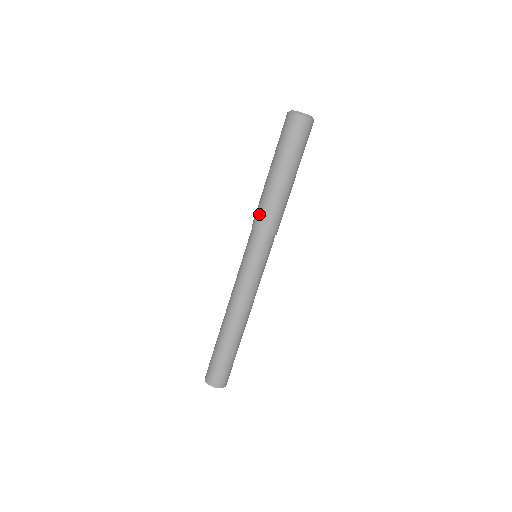
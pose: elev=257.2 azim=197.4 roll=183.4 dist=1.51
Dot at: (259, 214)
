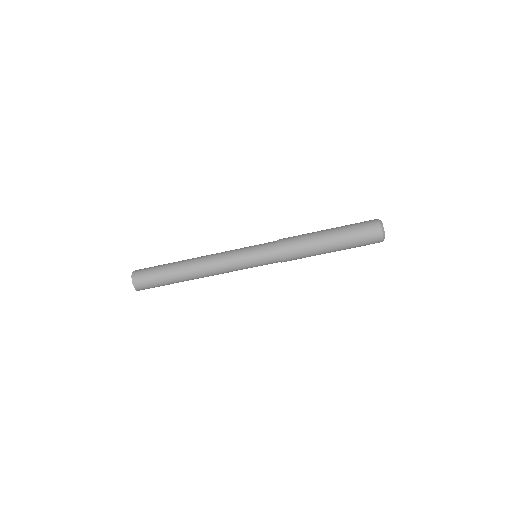
Dot at: (290, 240)
